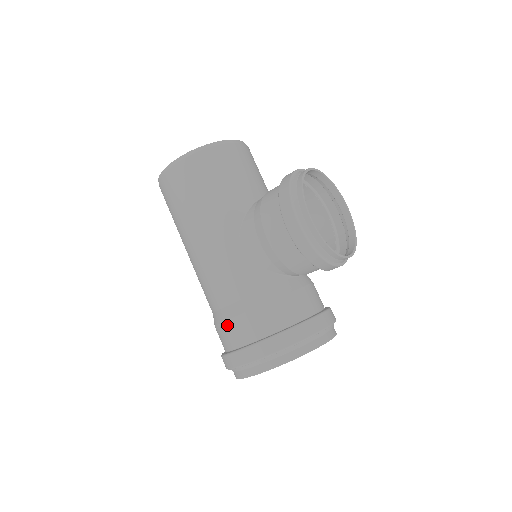
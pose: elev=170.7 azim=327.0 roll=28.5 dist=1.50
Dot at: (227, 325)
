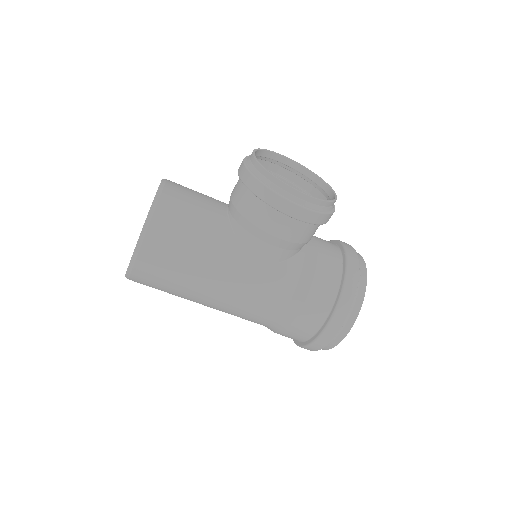
Dot at: (296, 324)
